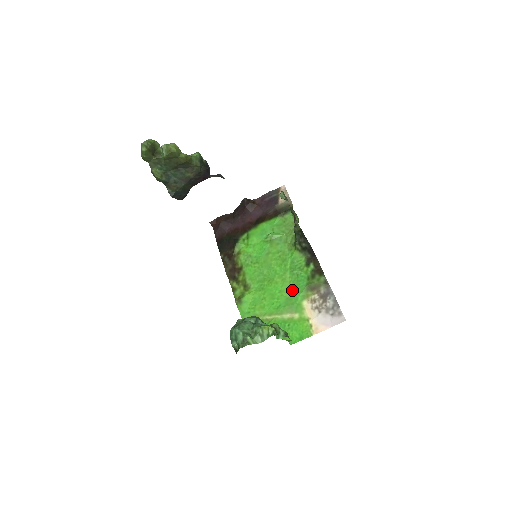
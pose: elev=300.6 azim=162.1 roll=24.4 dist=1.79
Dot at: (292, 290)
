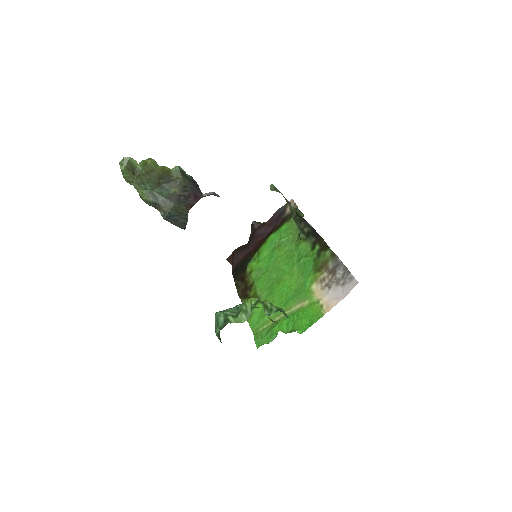
Dot at: (300, 280)
